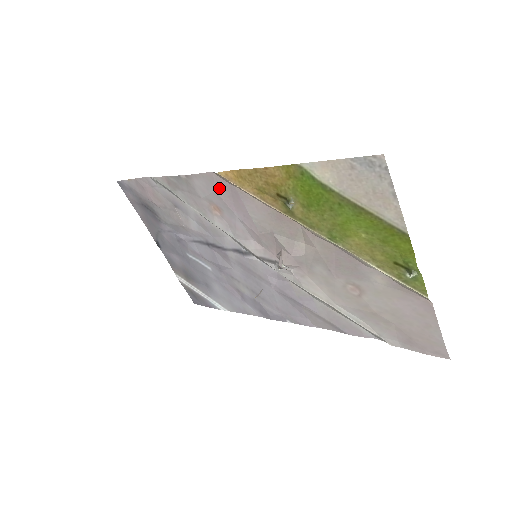
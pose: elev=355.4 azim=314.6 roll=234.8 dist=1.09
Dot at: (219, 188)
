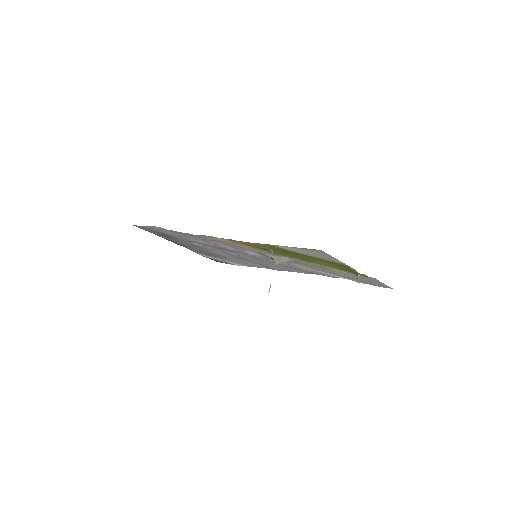
Dot at: (218, 240)
